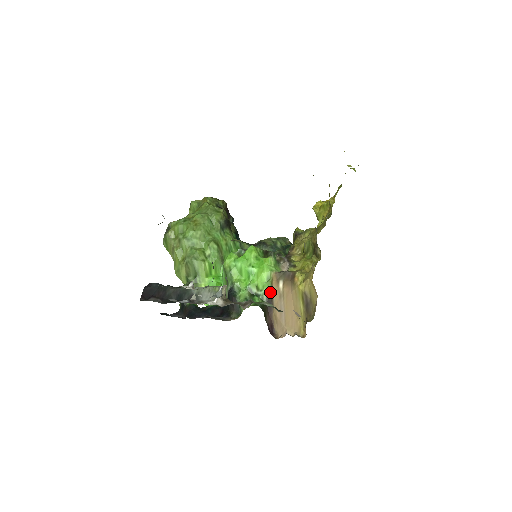
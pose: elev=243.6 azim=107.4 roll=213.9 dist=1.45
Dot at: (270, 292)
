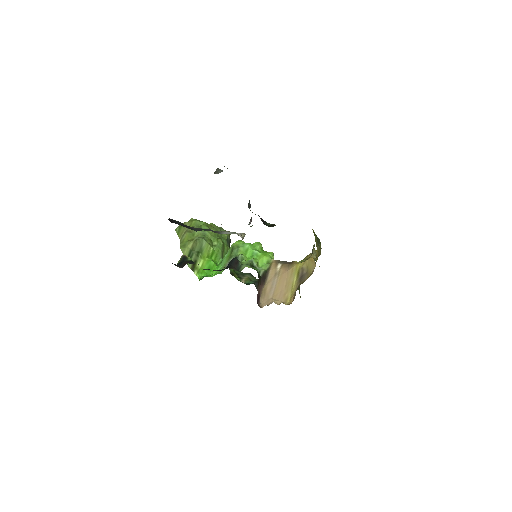
Dot at: (267, 270)
